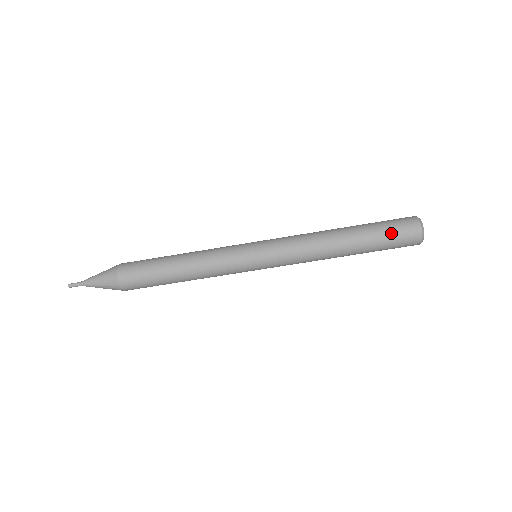
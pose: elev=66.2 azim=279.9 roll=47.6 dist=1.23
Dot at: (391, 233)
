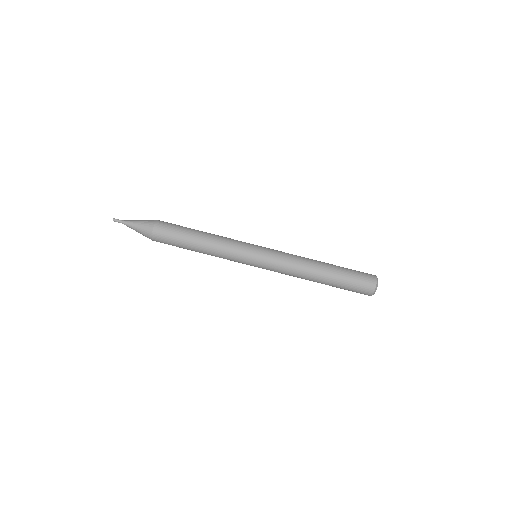
Dot at: (355, 280)
